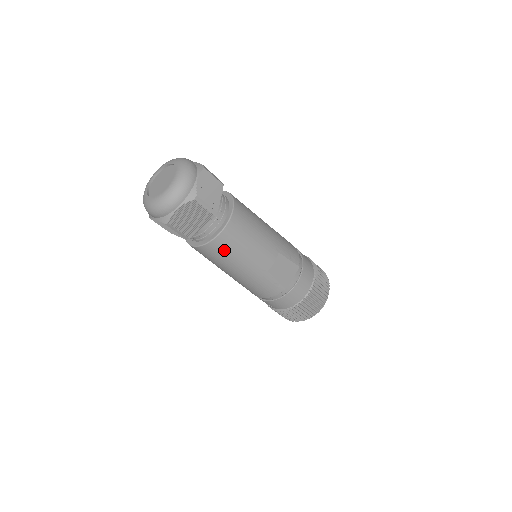
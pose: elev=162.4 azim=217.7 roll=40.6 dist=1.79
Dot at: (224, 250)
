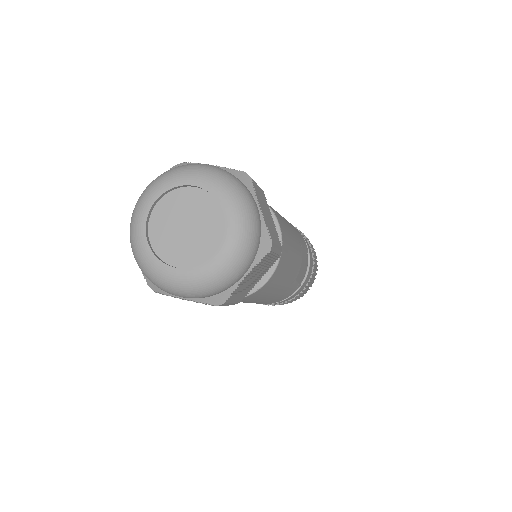
Dot at: (268, 288)
